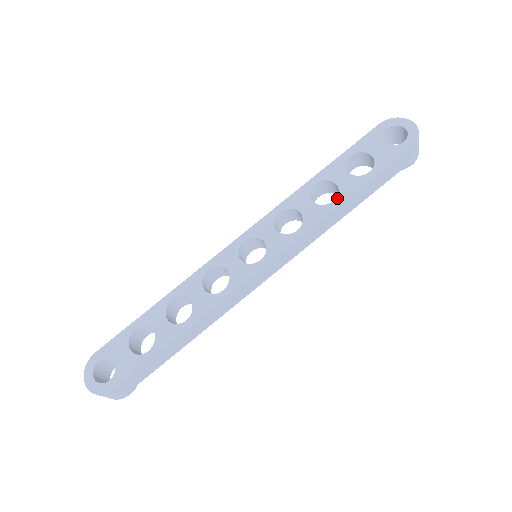
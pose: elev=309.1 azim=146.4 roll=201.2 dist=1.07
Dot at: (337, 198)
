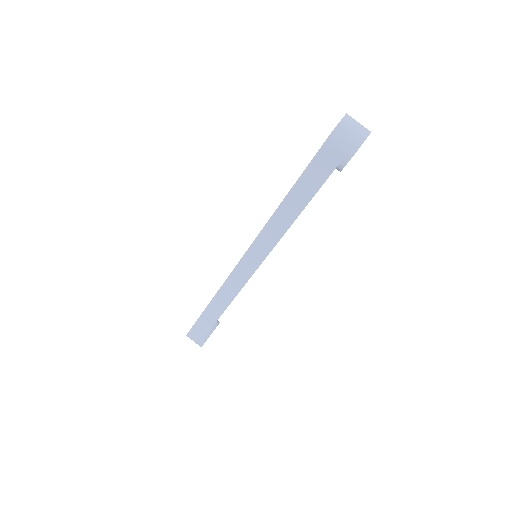
Dot at: occluded
